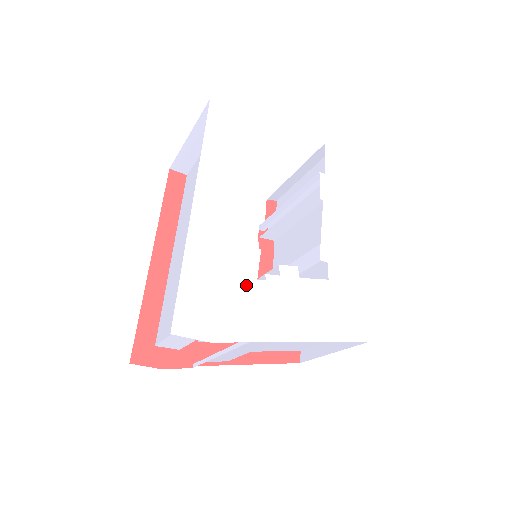
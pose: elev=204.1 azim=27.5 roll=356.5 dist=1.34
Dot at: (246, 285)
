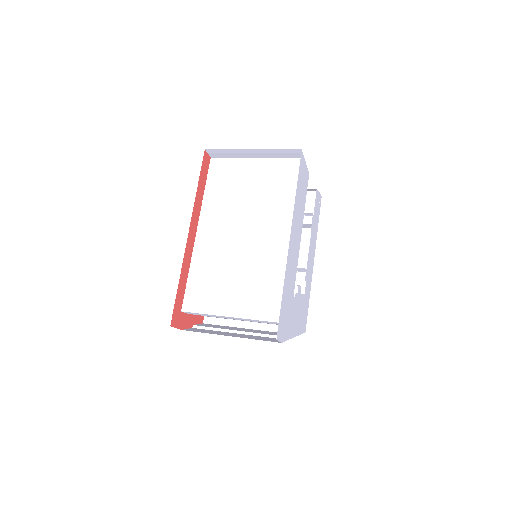
Dot at: (292, 301)
